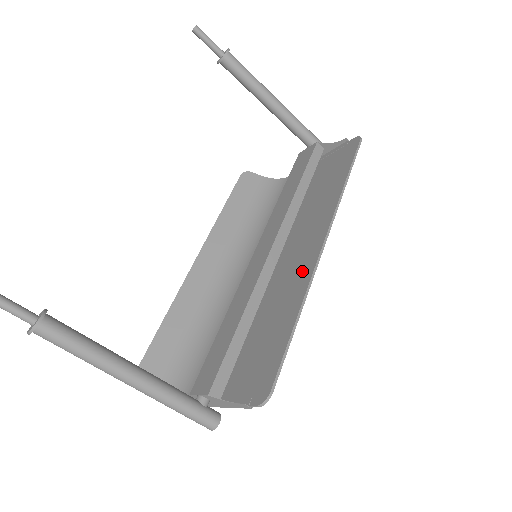
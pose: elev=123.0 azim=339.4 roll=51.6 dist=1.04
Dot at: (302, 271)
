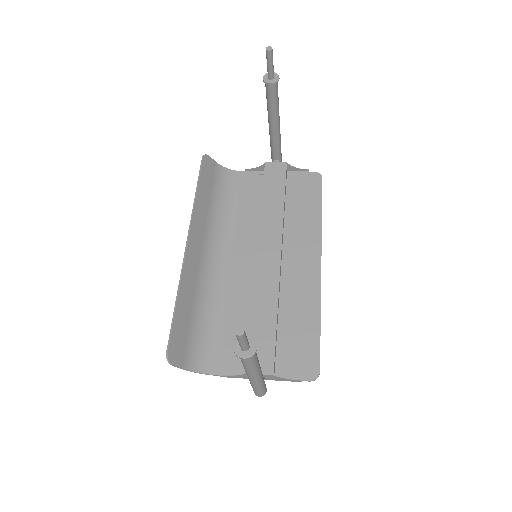
Dot at: (308, 282)
